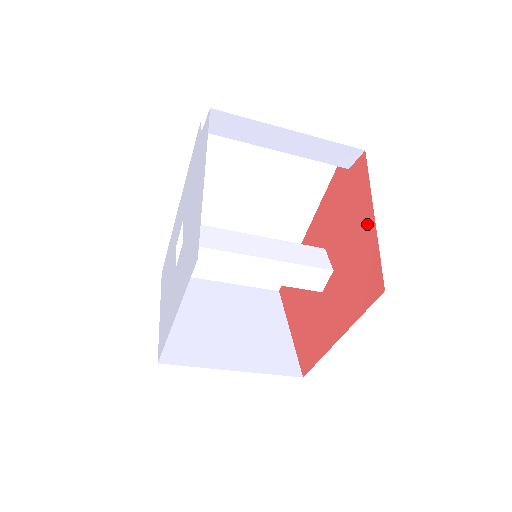
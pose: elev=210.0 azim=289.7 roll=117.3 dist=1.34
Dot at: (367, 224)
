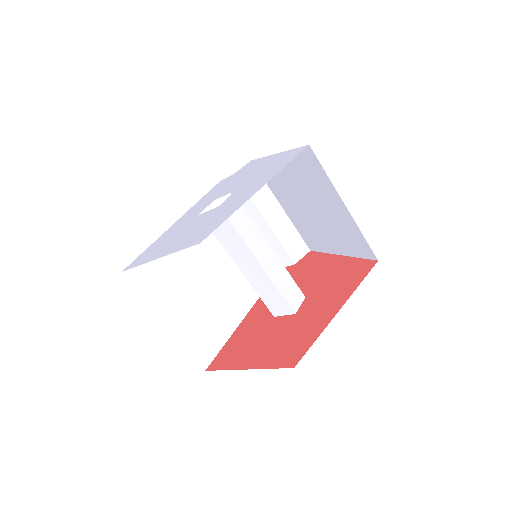
Dot at: (335, 261)
